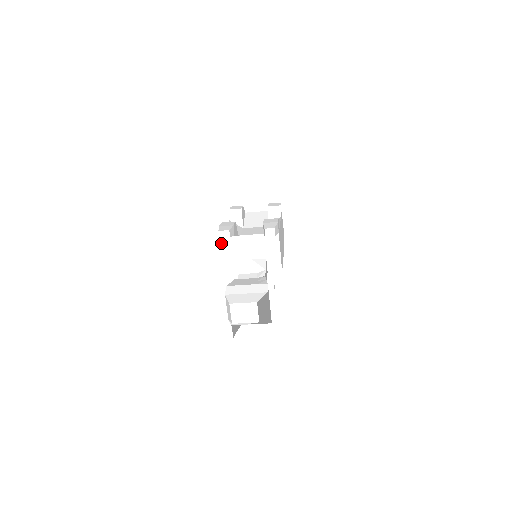
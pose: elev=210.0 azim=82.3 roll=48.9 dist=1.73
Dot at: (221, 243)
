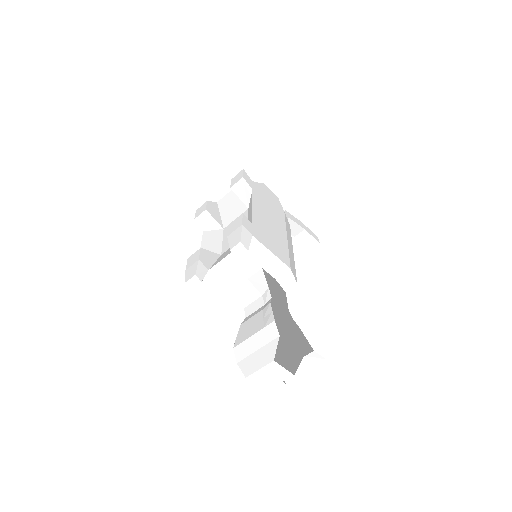
Dot at: (202, 285)
